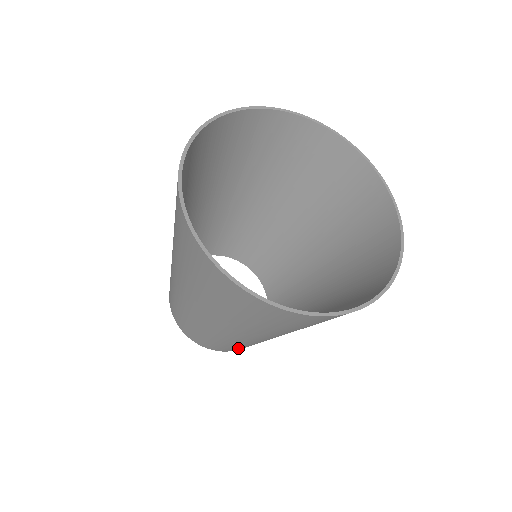
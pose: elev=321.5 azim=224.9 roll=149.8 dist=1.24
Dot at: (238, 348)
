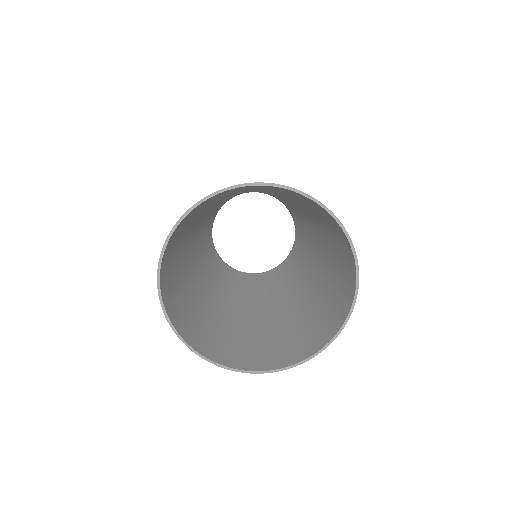
Dot at: (232, 278)
